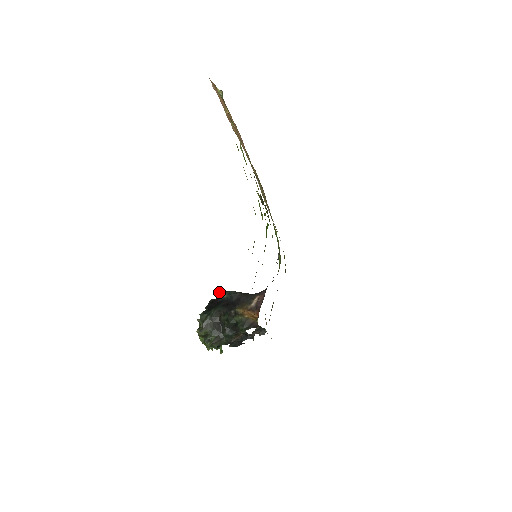
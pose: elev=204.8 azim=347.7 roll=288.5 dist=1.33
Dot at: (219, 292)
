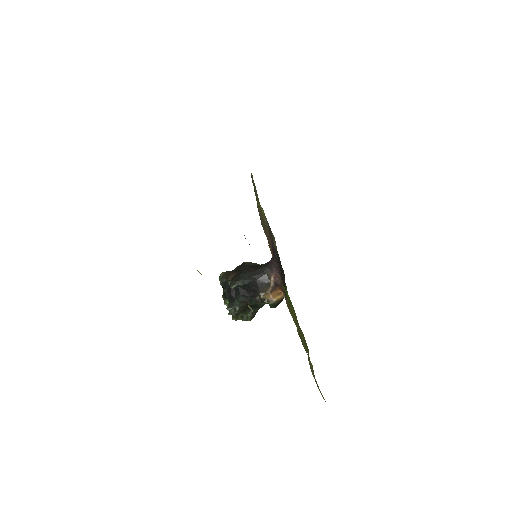
Dot at: (233, 288)
